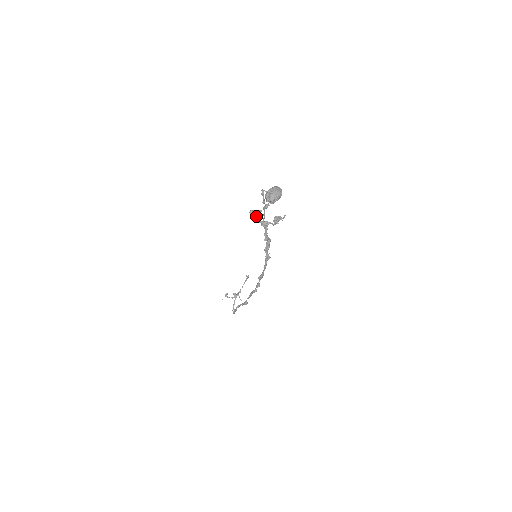
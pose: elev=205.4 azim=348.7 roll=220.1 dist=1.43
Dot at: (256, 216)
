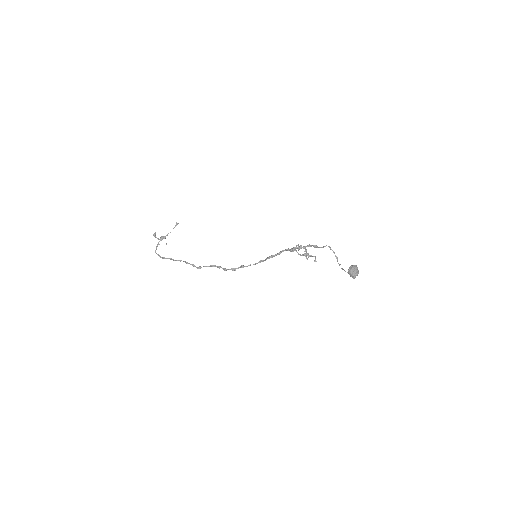
Dot at: (297, 247)
